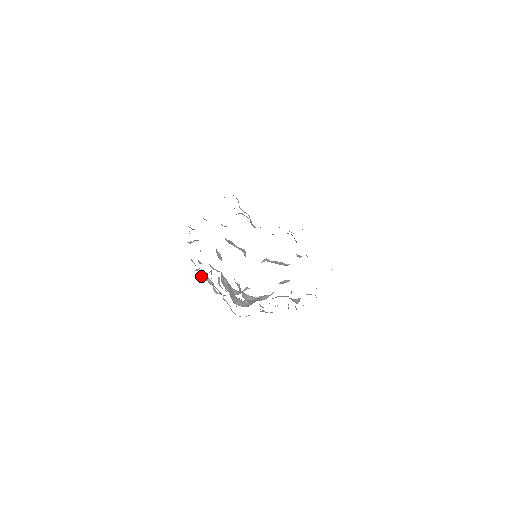
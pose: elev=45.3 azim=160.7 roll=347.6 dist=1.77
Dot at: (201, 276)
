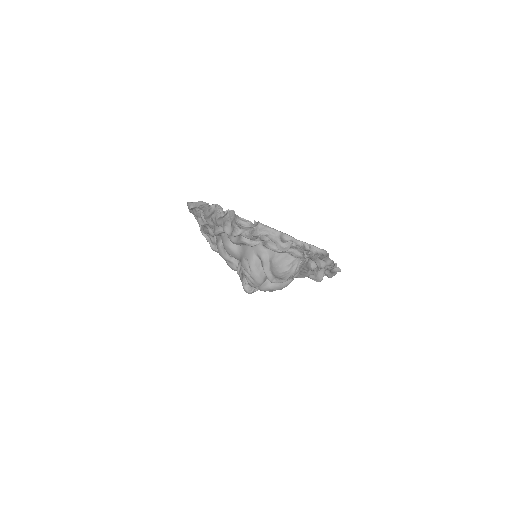
Dot at: (259, 233)
